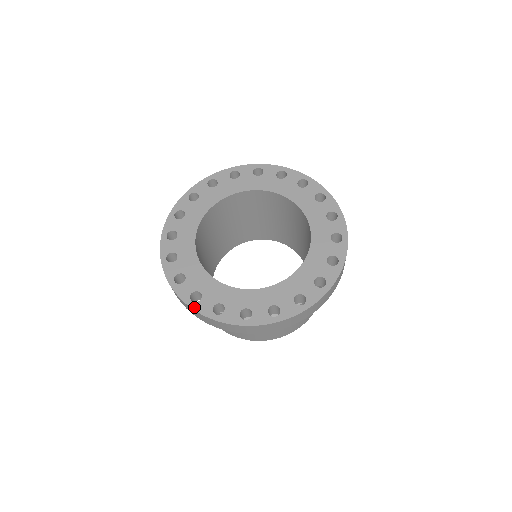
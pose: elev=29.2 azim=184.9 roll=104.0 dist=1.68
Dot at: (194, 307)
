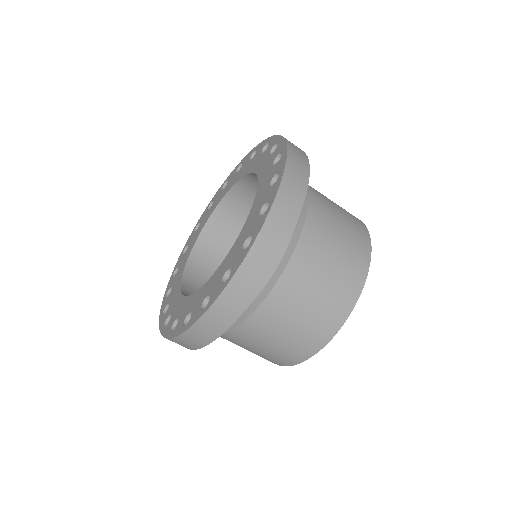
Dot at: (172, 336)
